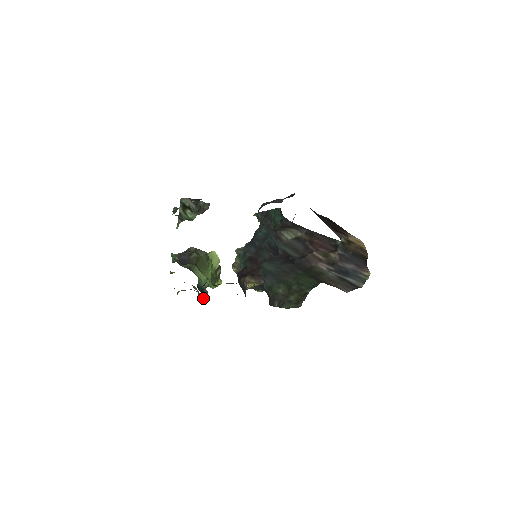
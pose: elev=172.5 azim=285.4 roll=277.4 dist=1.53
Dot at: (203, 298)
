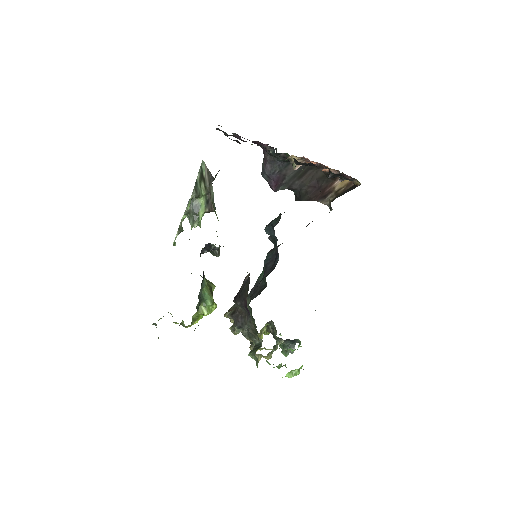
Dot at: occluded
